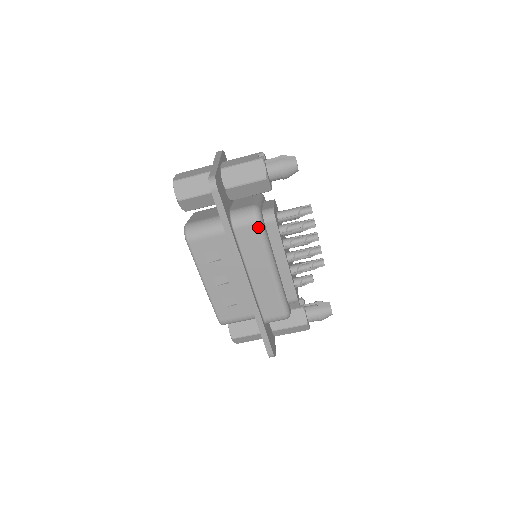
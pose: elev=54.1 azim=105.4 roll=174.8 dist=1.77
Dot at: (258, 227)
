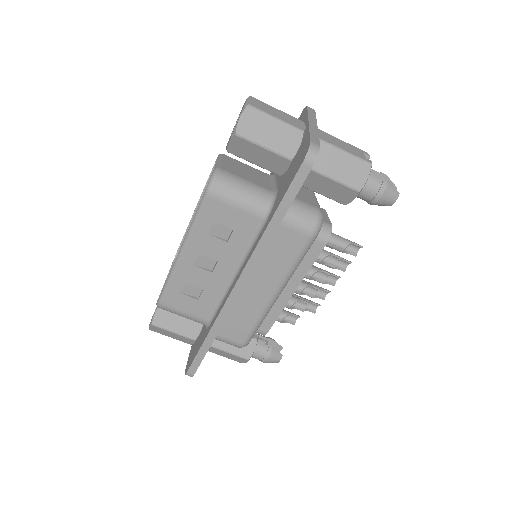
Dot at: (309, 240)
